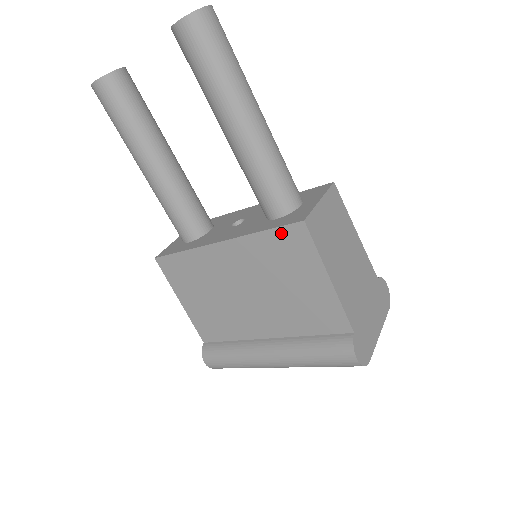
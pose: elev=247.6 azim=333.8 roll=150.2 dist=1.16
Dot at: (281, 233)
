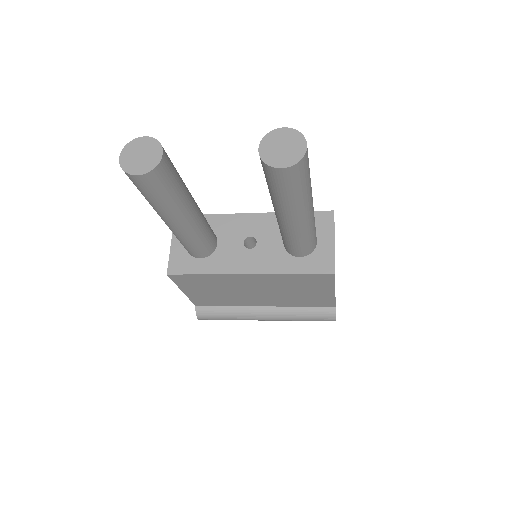
Dot at: (311, 276)
